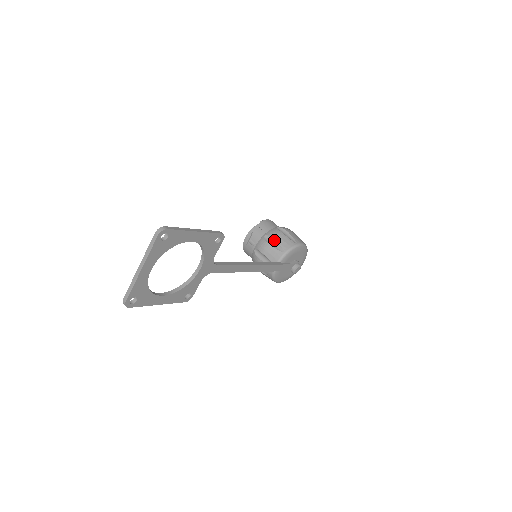
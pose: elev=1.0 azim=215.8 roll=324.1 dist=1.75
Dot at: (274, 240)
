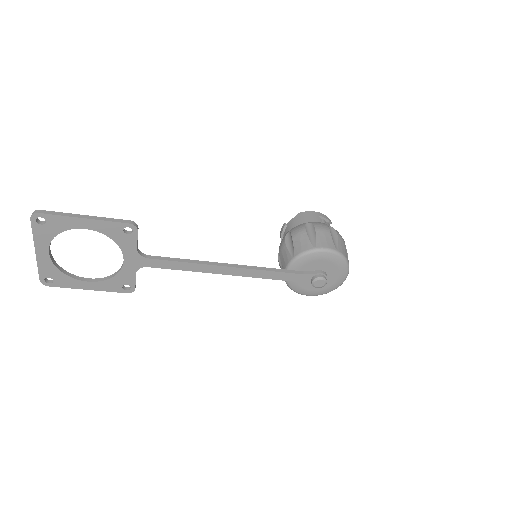
Dot at: (292, 239)
